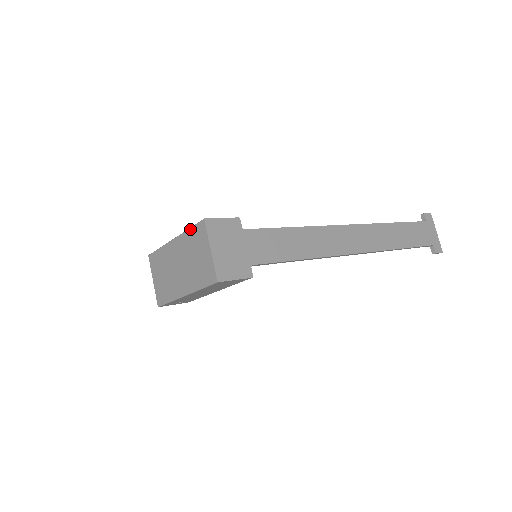
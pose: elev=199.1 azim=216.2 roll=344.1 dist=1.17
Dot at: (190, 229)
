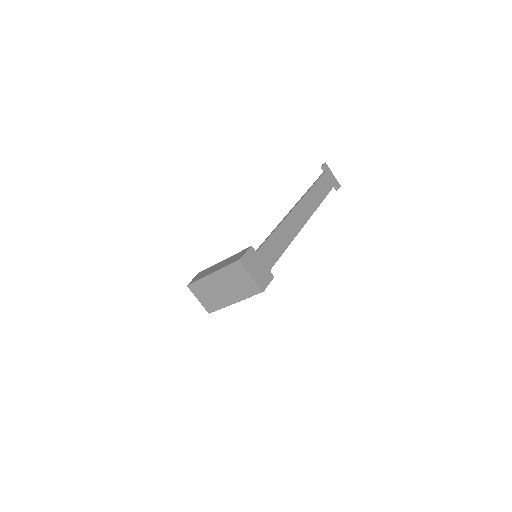
Dot at: (227, 267)
